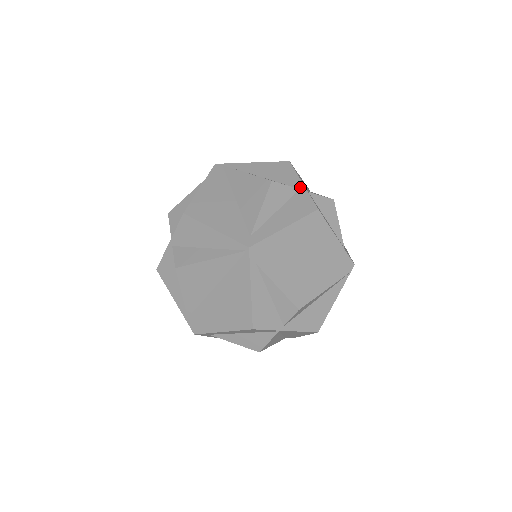
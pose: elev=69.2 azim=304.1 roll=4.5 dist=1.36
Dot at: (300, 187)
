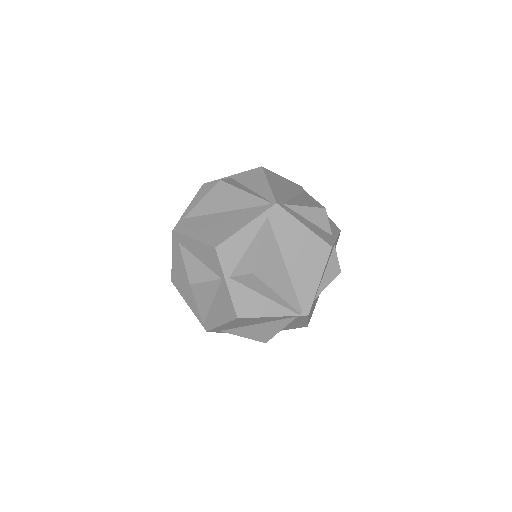
Dot at: (334, 236)
